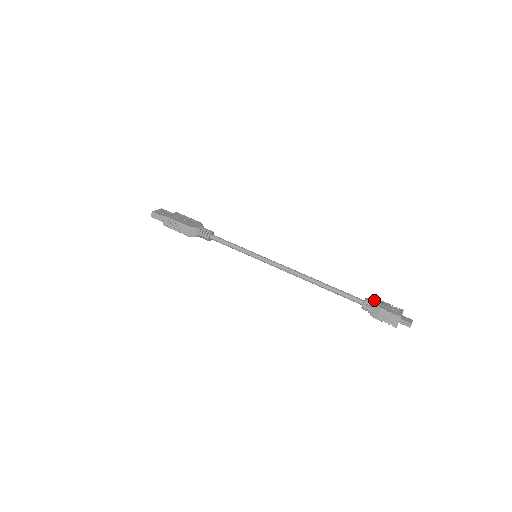
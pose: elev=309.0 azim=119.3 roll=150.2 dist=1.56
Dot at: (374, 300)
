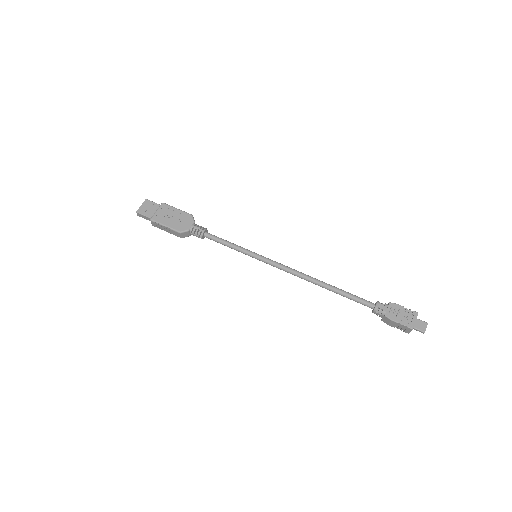
Dot at: (385, 305)
